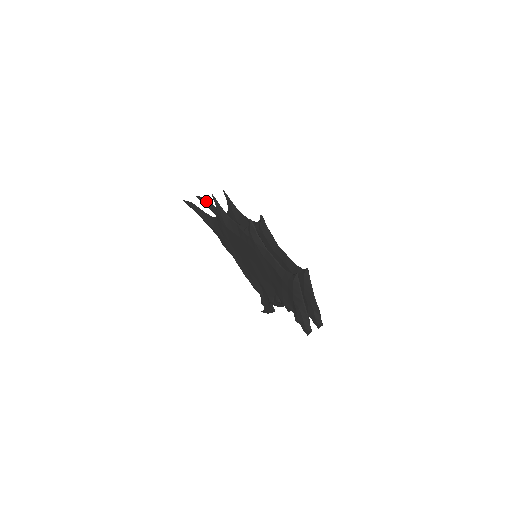
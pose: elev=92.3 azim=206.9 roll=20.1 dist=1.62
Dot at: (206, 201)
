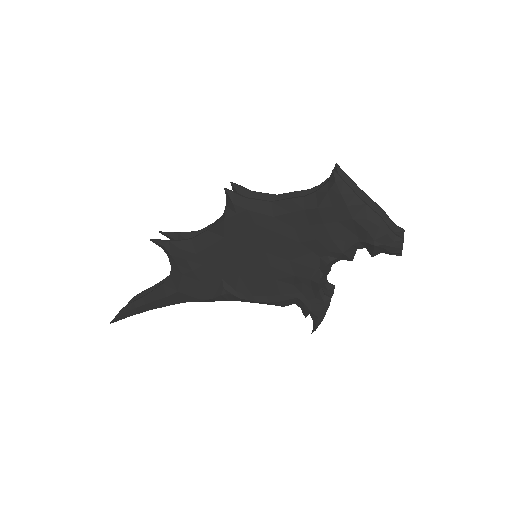
Dot at: (140, 294)
